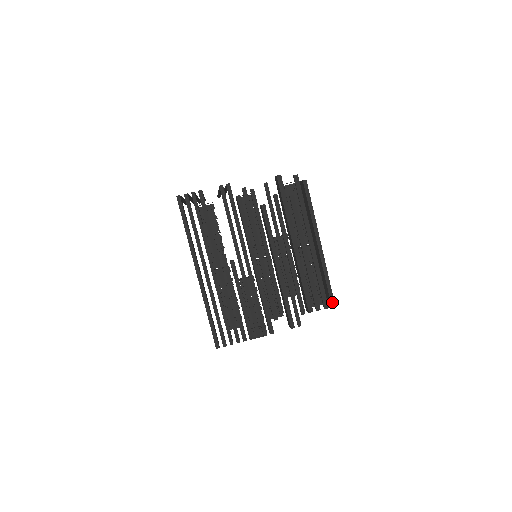
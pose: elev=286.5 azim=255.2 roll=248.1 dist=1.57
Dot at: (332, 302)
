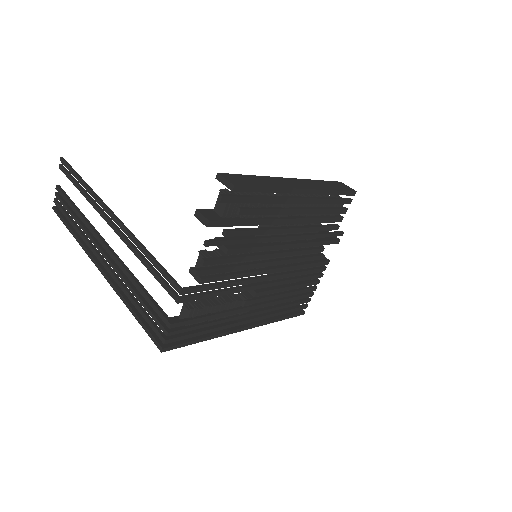
Dot at: (352, 194)
